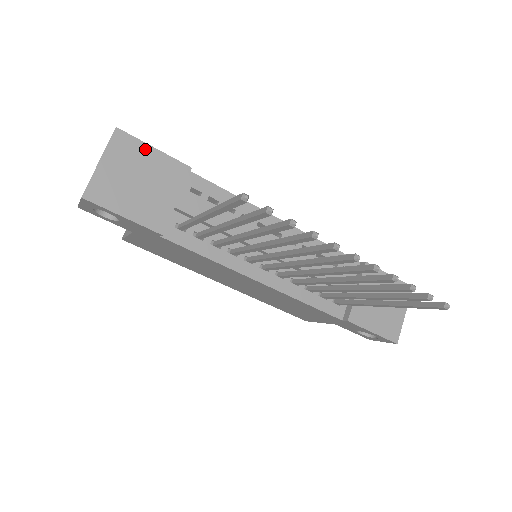
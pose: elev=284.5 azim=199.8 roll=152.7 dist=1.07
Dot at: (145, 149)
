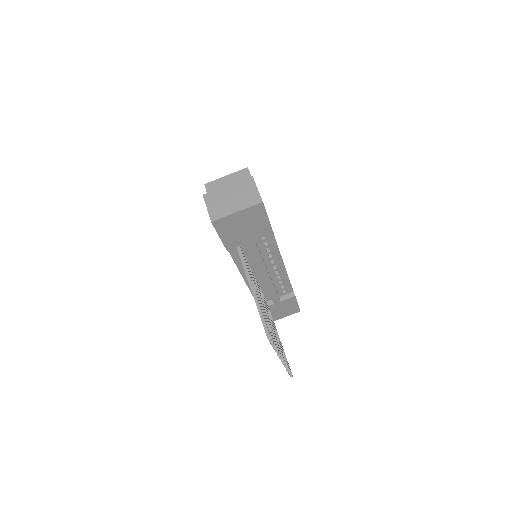
Dot at: (264, 217)
